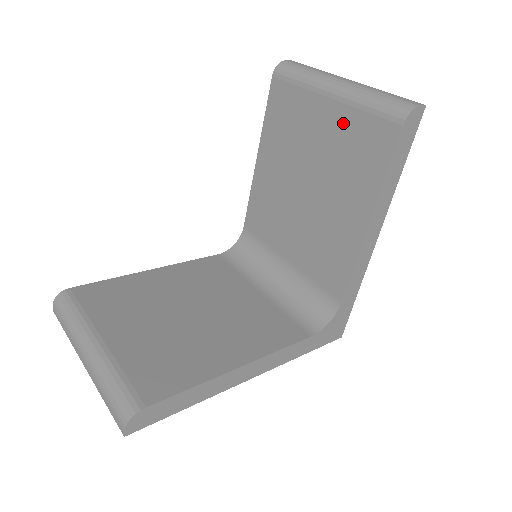
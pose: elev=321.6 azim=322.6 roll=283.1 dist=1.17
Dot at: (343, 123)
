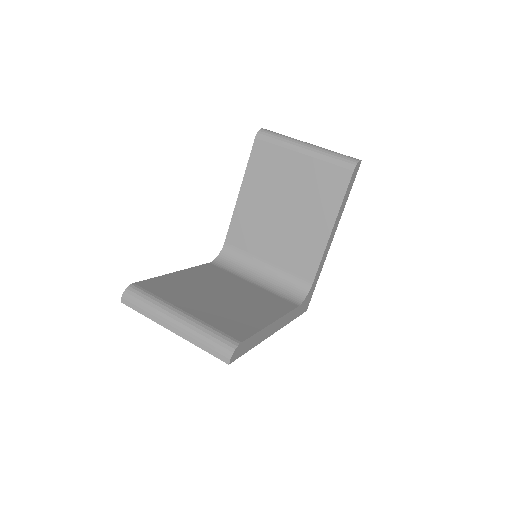
Dot at: (313, 169)
